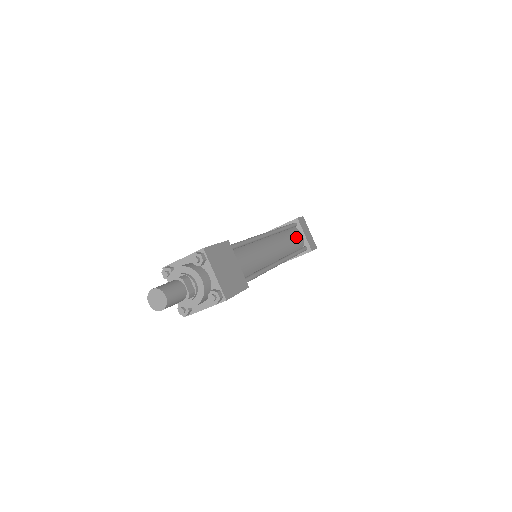
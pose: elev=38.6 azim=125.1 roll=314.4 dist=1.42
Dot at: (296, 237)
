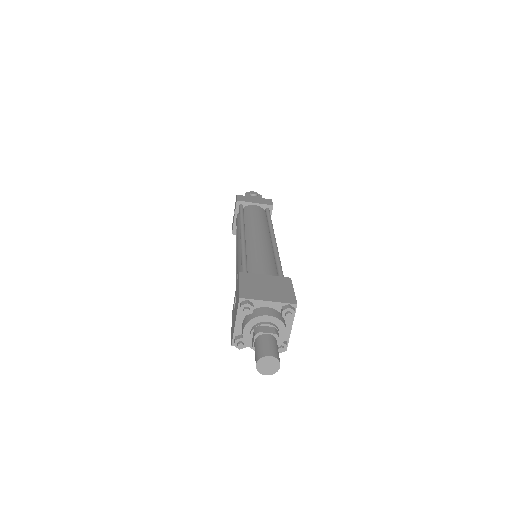
Dot at: occluded
